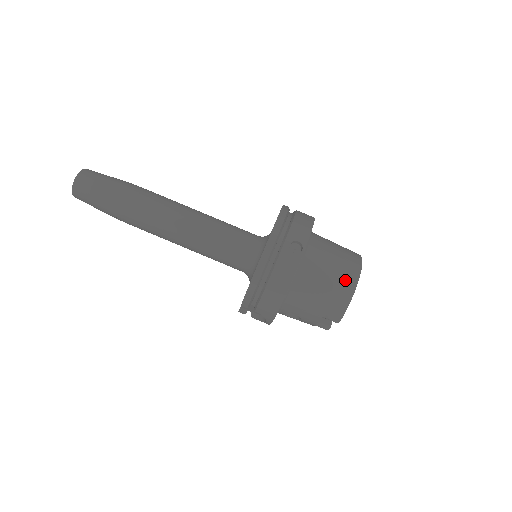
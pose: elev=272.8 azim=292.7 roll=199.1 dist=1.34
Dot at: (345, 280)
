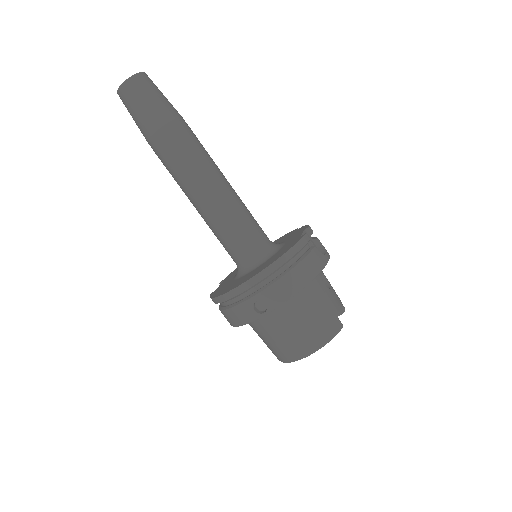
Dot at: (295, 349)
